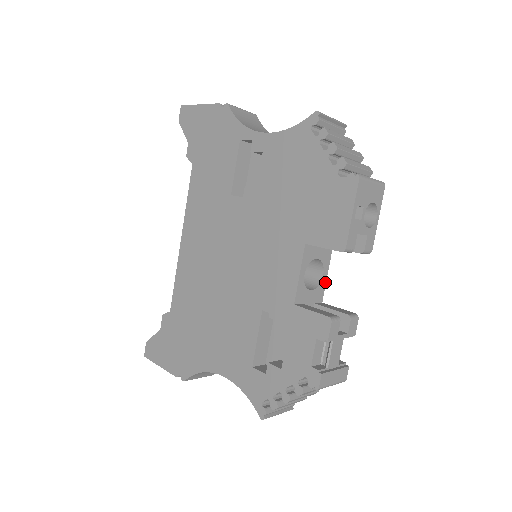
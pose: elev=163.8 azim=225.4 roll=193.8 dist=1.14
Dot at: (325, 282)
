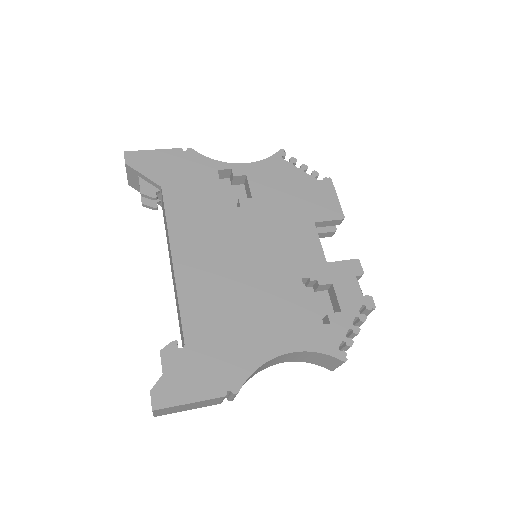
Dot at: occluded
